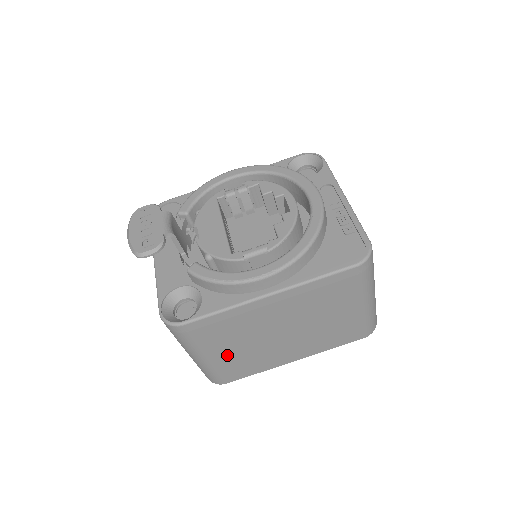
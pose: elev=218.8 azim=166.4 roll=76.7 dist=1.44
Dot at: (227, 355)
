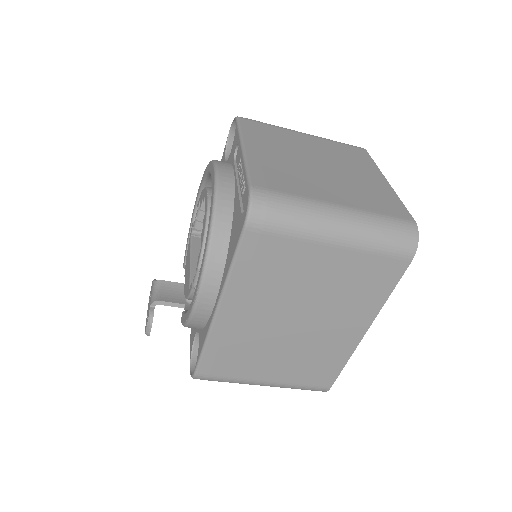
Dot at: (280, 370)
